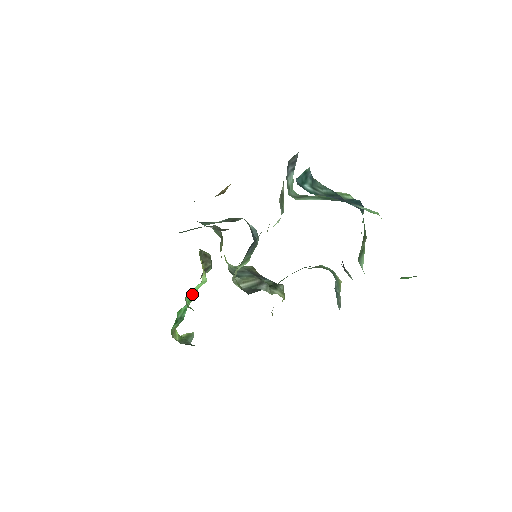
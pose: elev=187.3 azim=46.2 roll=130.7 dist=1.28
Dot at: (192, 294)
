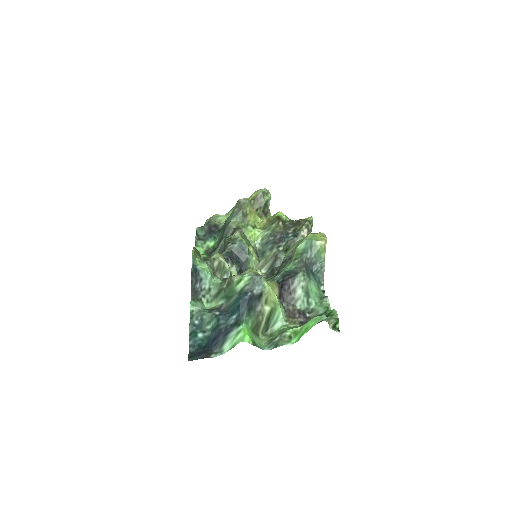
Dot at: occluded
